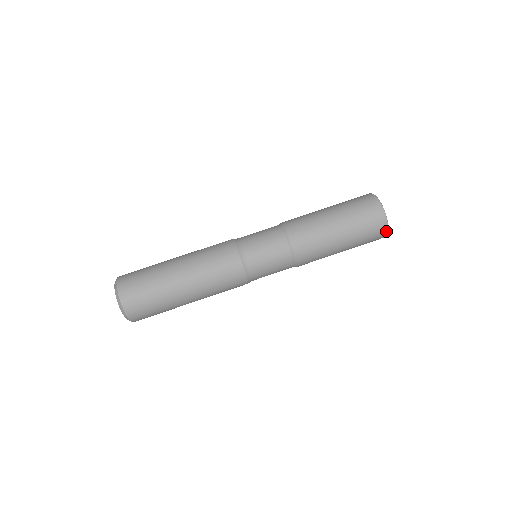
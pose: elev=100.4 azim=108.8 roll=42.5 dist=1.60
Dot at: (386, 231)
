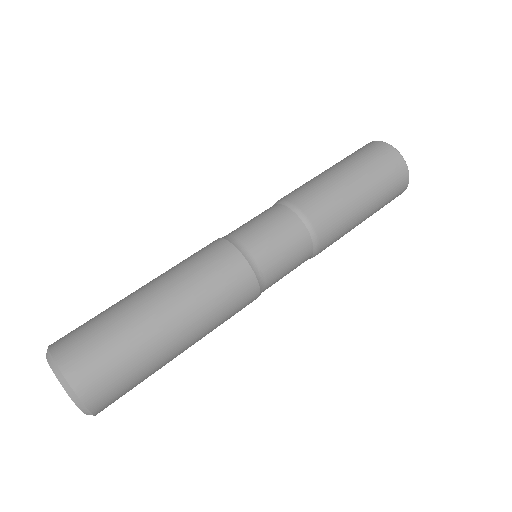
Dot at: (389, 147)
